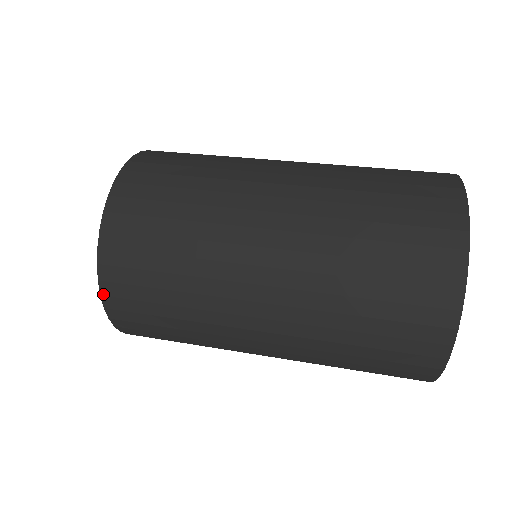
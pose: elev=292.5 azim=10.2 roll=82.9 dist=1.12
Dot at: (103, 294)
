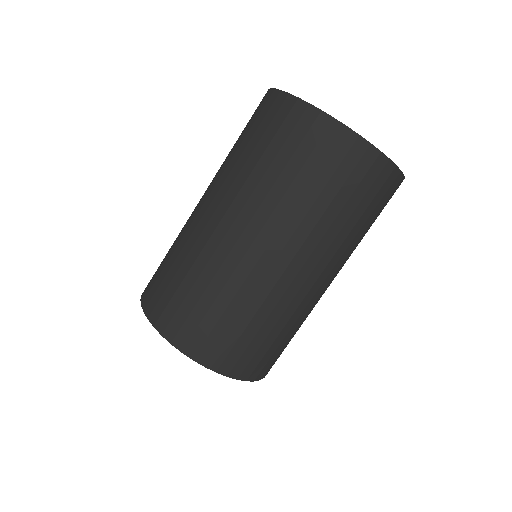
Dot at: (204, 364)
